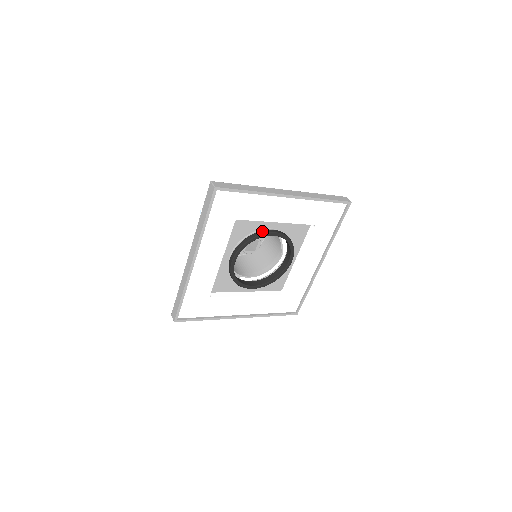
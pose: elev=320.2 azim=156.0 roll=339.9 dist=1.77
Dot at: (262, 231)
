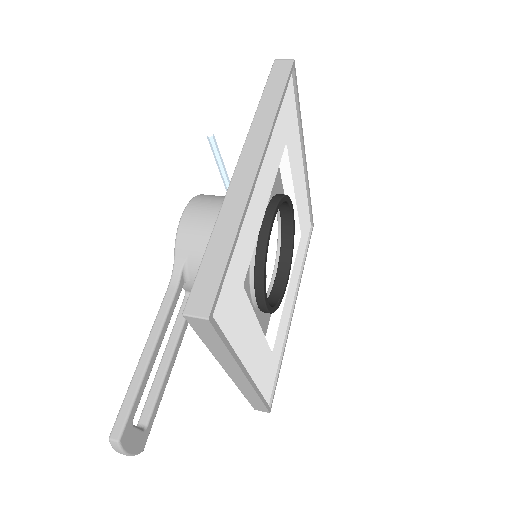
Dot at: occluded
